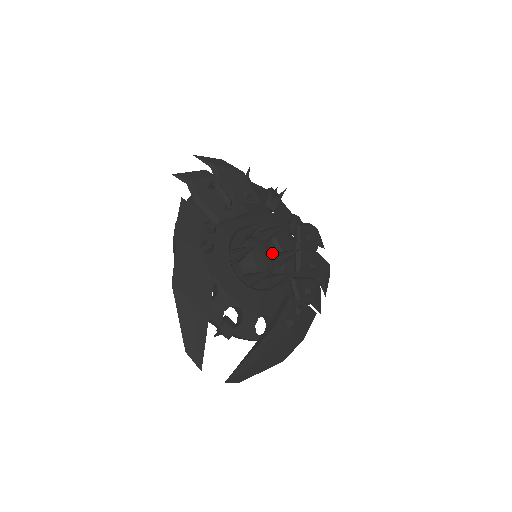
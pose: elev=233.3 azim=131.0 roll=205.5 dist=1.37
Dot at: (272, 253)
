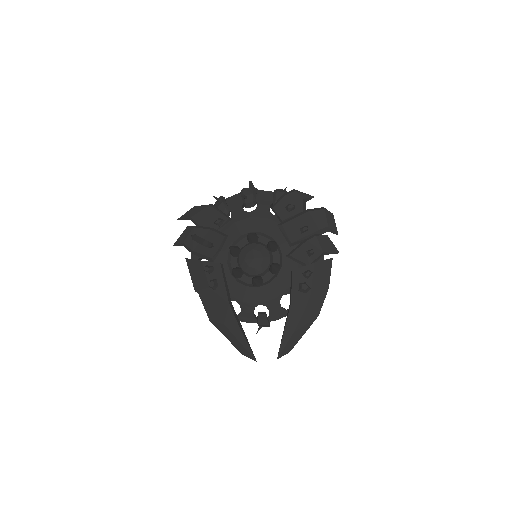
Dot at: (263, 248)
